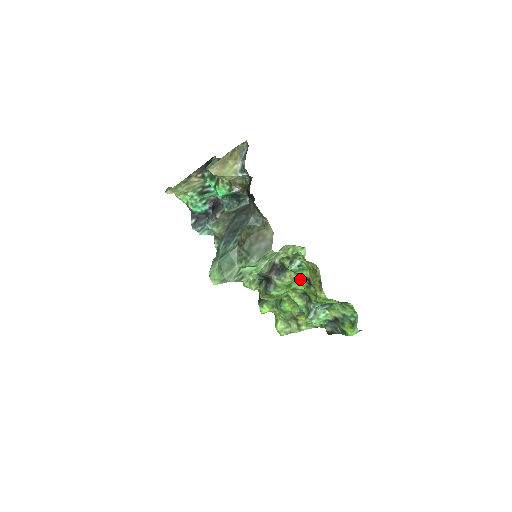
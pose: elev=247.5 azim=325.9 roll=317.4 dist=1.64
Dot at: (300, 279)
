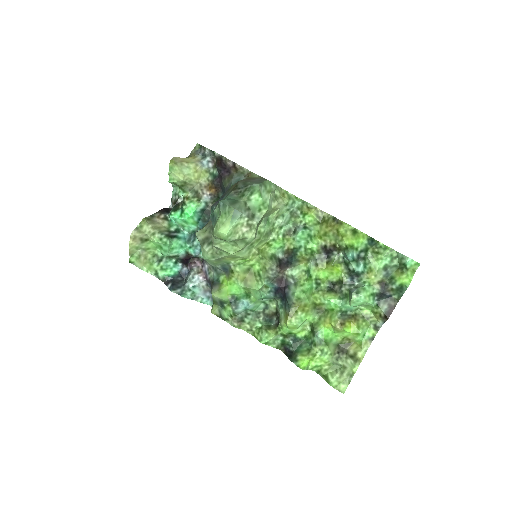
Dot at: (315, 259)
